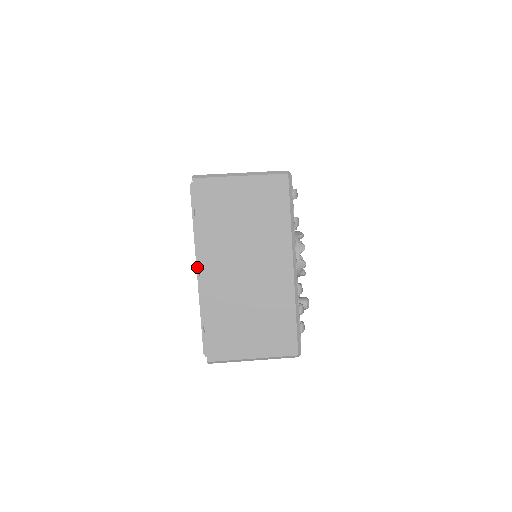
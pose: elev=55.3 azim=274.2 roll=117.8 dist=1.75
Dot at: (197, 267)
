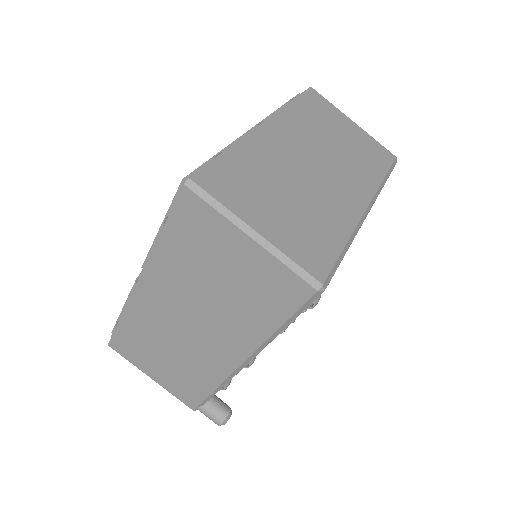
Dot at: (256, 126)
